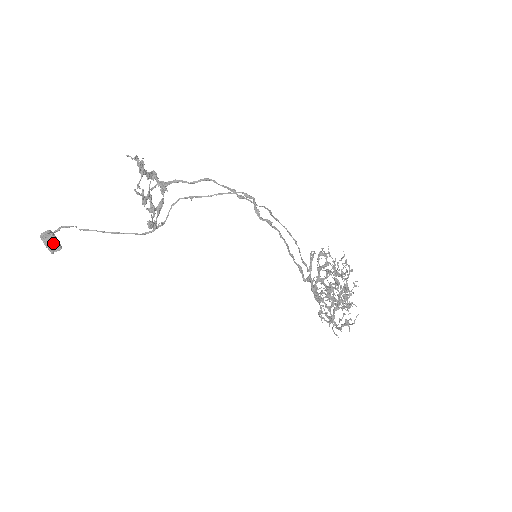
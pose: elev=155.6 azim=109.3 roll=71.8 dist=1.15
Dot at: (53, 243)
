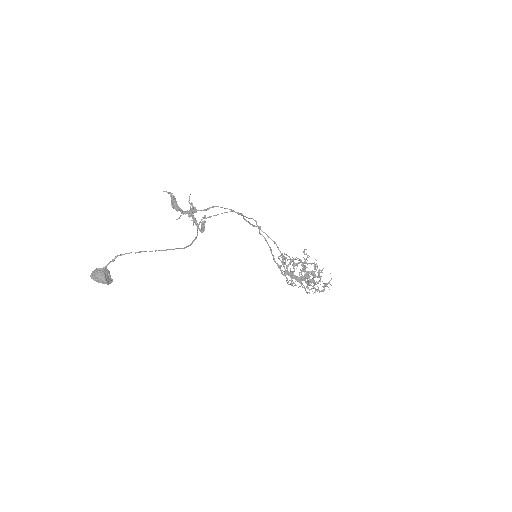
Dot at: (108, 275)
